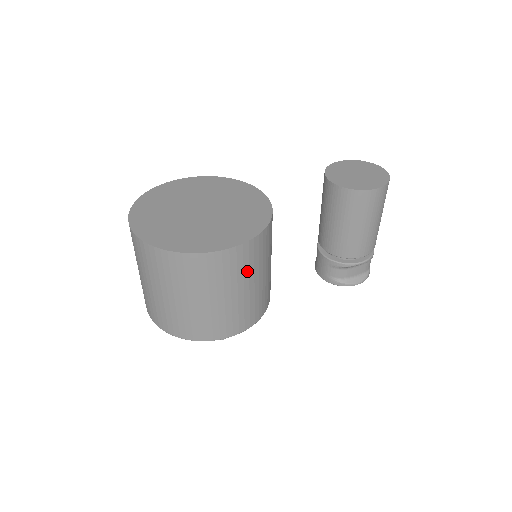
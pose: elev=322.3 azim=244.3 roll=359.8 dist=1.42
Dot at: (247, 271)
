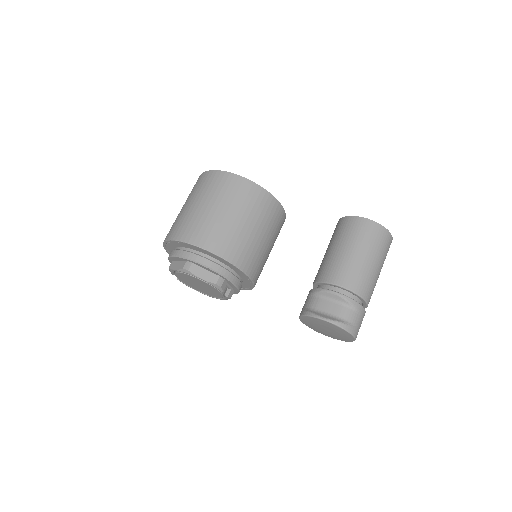
Dot at: (227, 196)
